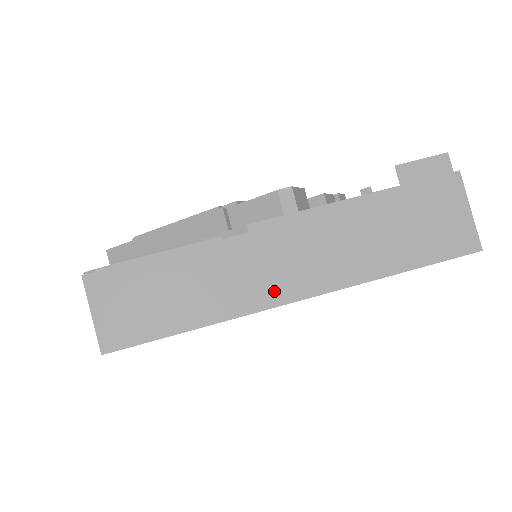
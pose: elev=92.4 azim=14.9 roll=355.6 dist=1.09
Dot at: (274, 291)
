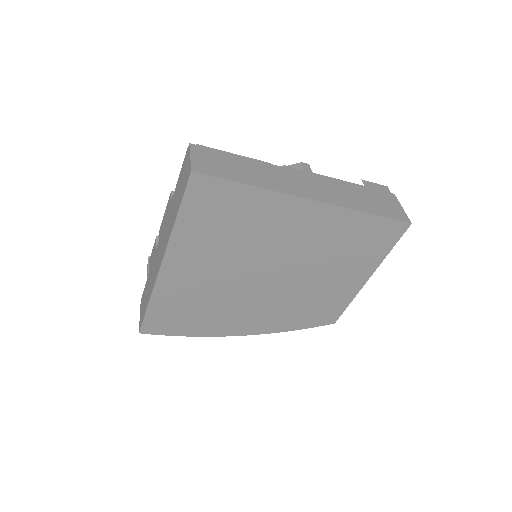
Dot at: (298, 191)
